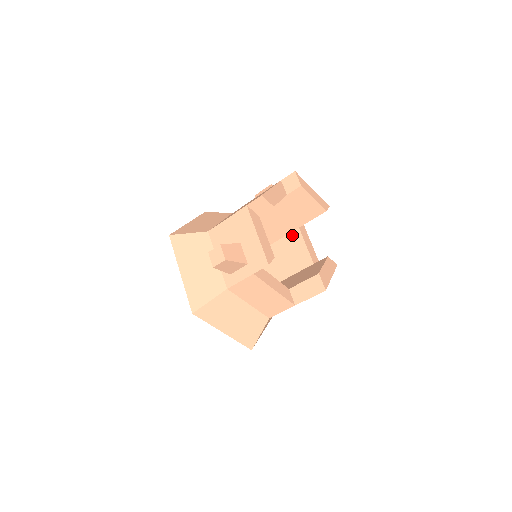
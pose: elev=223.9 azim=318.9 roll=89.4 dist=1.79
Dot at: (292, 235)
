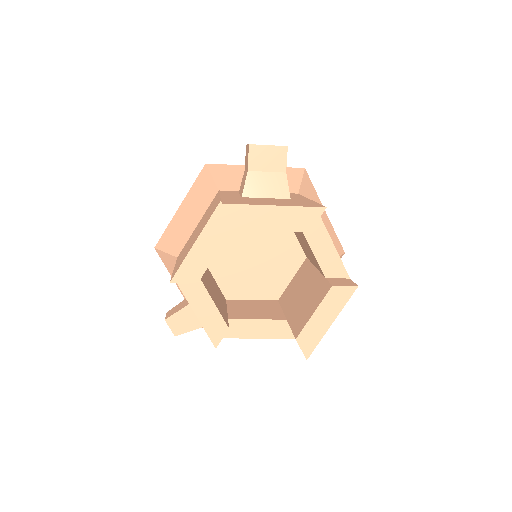
Dot at: occluded
